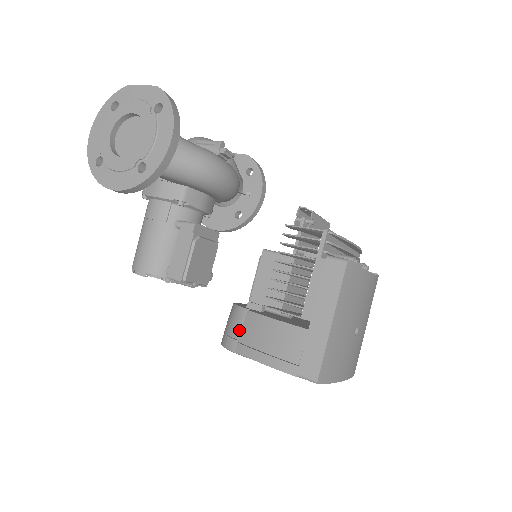
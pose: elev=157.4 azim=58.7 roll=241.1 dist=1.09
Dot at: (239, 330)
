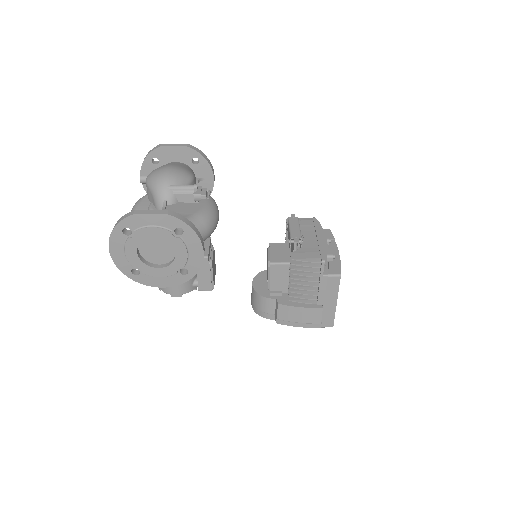
Dot at: (271, 310)
